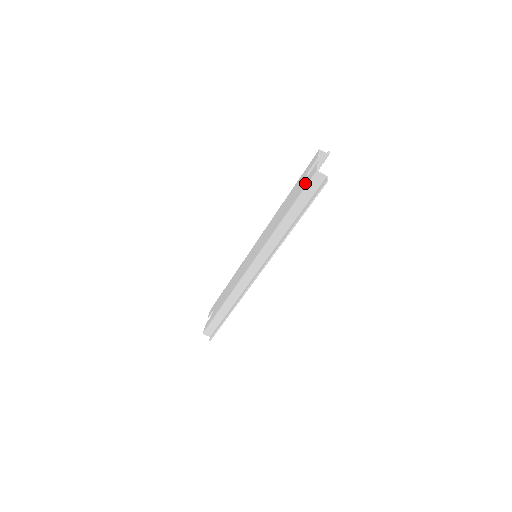
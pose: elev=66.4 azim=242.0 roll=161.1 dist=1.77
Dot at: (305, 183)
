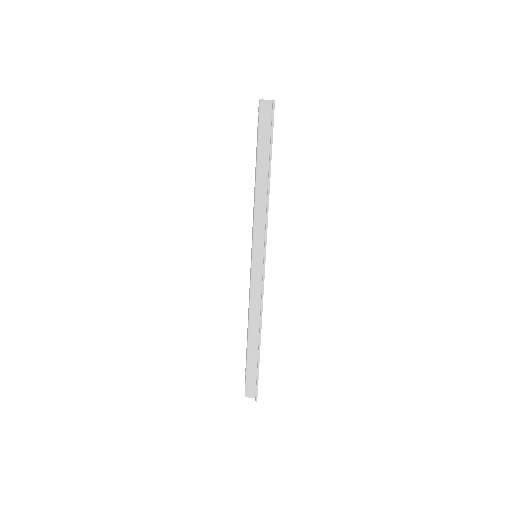
Dot at: occluded
